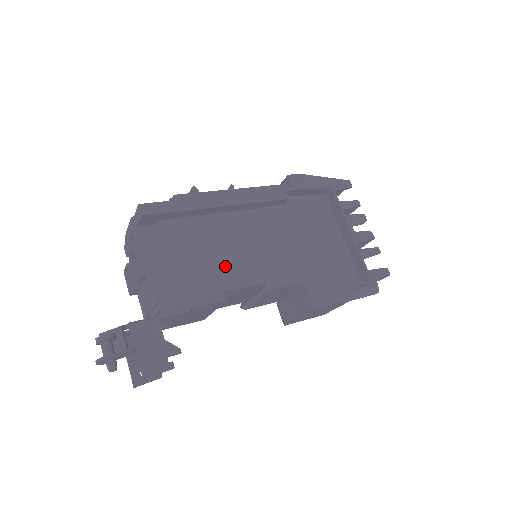
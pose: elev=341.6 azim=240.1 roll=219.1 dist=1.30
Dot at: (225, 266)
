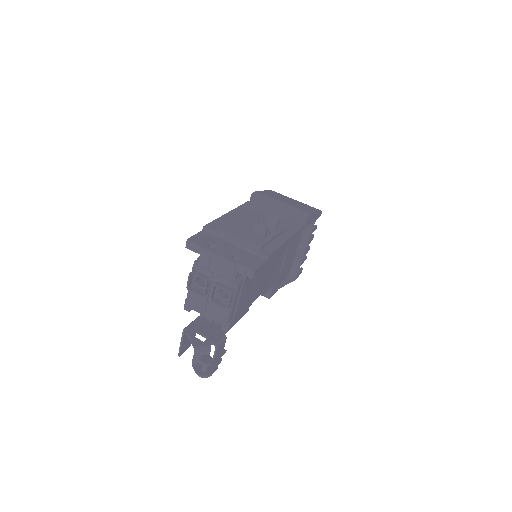
Dot at: (257, 289)
